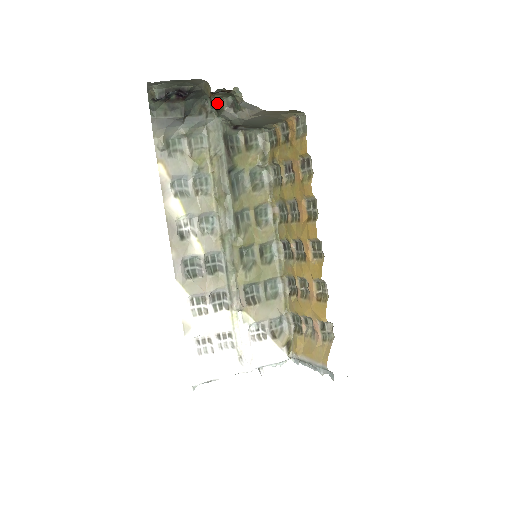
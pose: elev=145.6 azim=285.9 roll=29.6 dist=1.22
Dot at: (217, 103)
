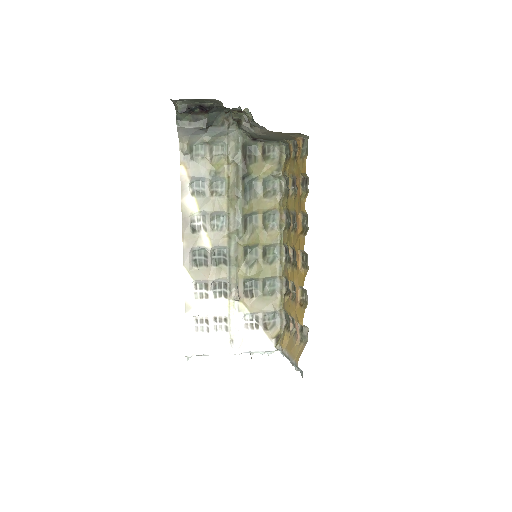
Dot at: (236, 118)
